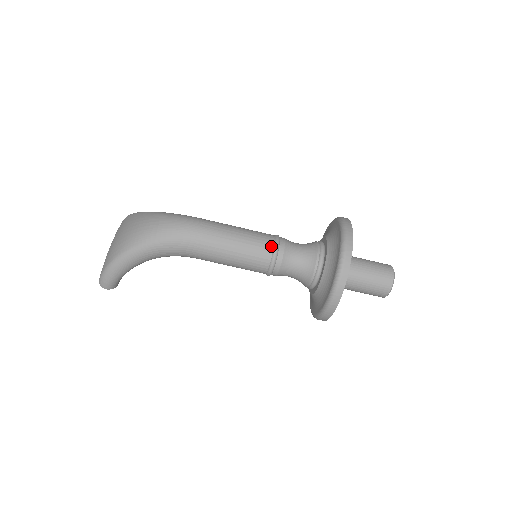
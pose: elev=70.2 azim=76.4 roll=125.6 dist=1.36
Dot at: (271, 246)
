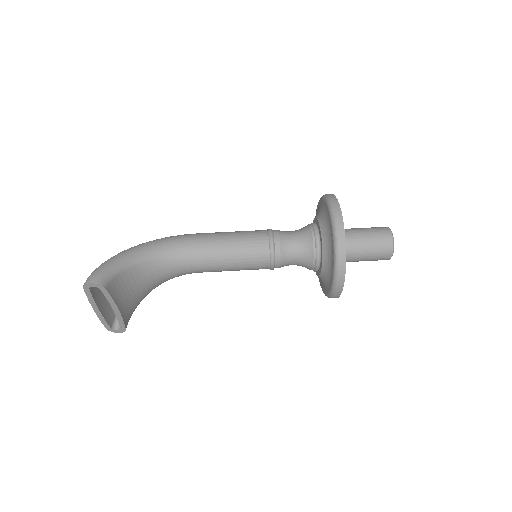
Dot at: occluded
